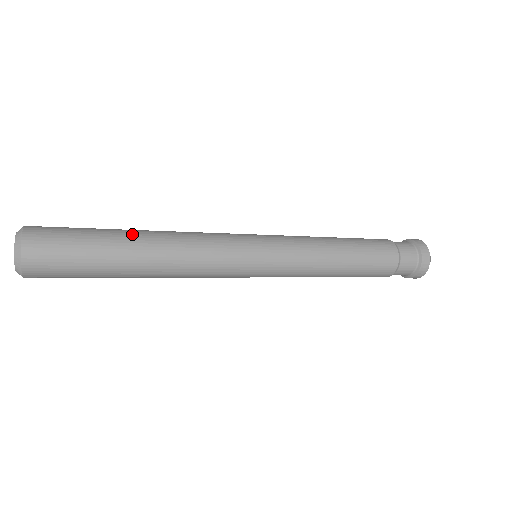
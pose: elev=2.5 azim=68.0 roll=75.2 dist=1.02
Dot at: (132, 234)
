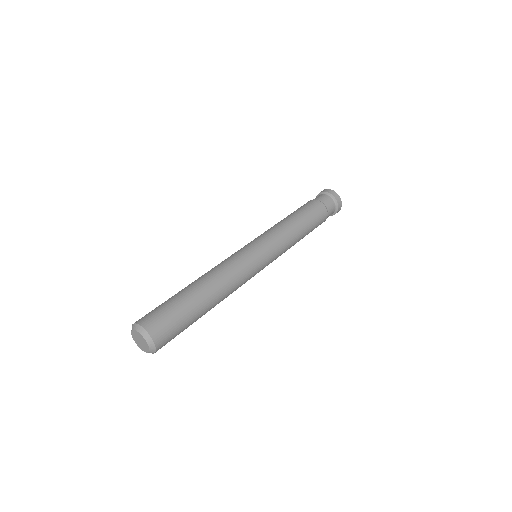
Dot at: (208, 308)
